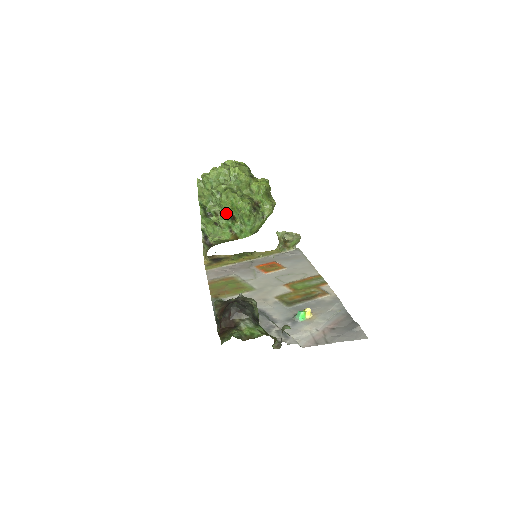
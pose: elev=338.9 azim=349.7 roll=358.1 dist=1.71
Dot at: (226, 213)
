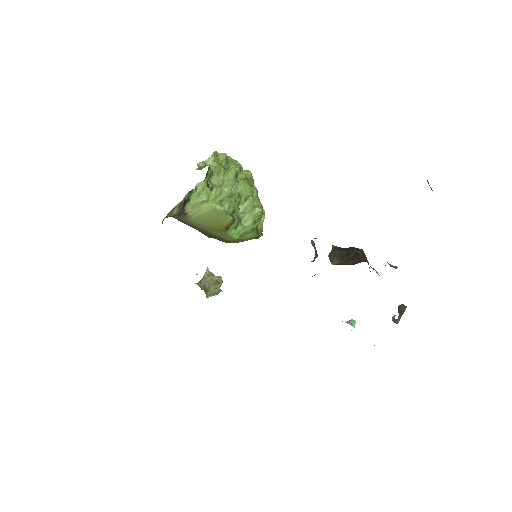
Dot at: occluded
